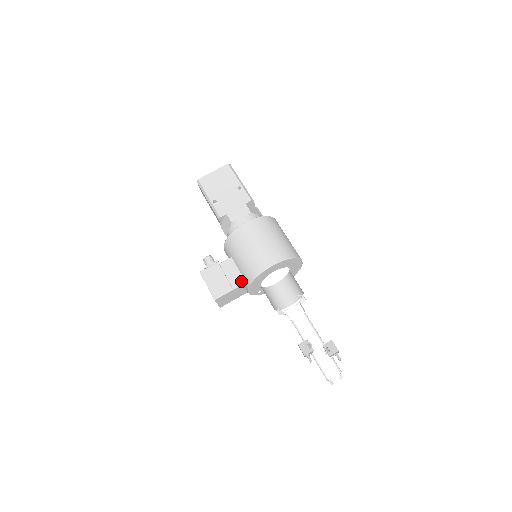
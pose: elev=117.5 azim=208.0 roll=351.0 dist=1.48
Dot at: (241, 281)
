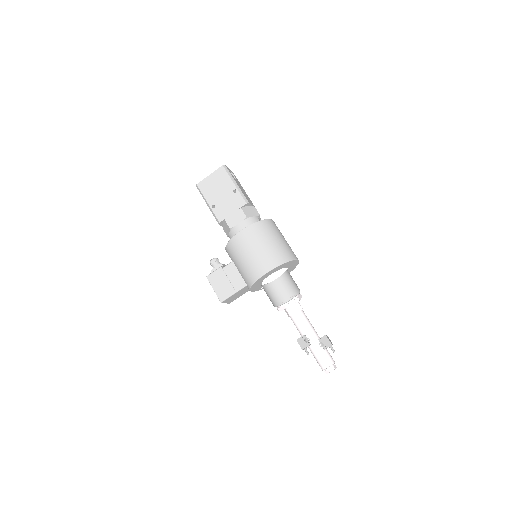
Dot at: (243, 284)
